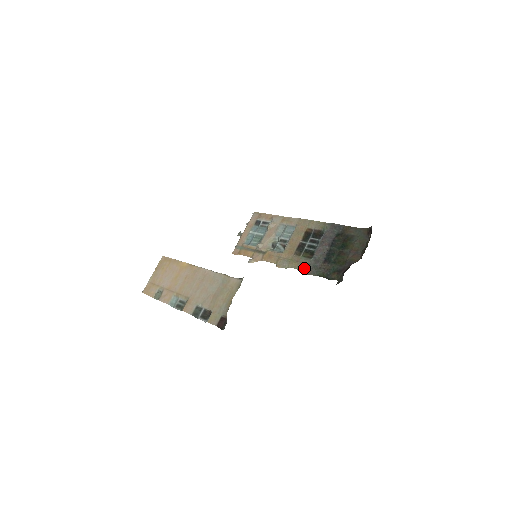
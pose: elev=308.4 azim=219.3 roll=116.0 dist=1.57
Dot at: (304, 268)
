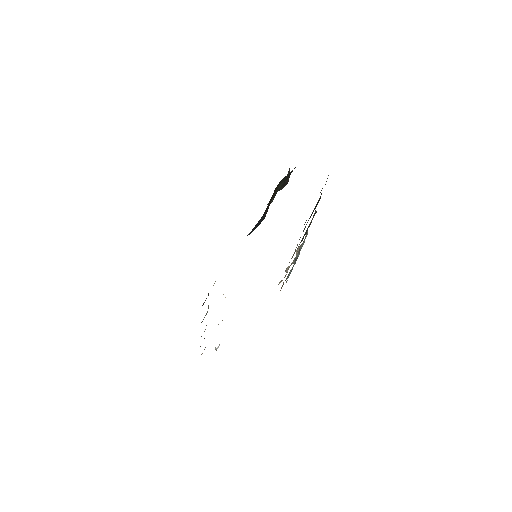
Dot at: occluded
